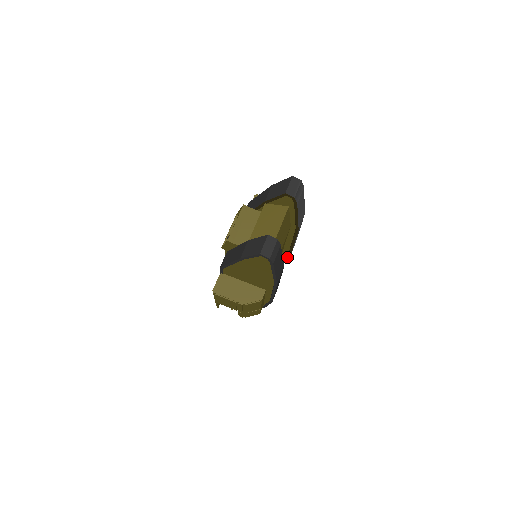
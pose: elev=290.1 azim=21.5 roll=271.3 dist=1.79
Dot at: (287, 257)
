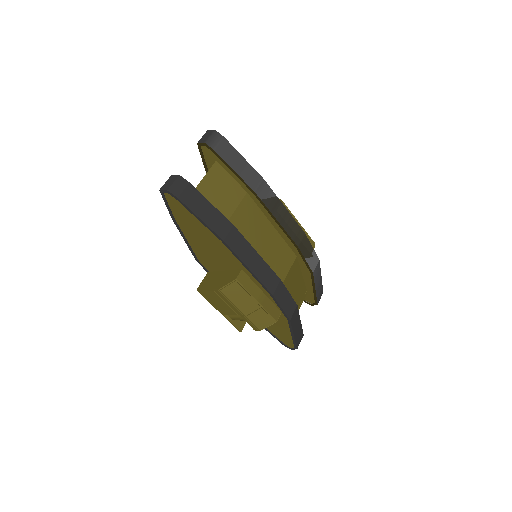
Dot at: (302, 255)
